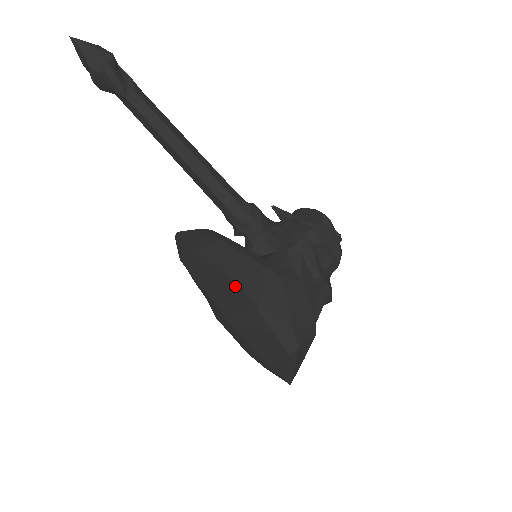
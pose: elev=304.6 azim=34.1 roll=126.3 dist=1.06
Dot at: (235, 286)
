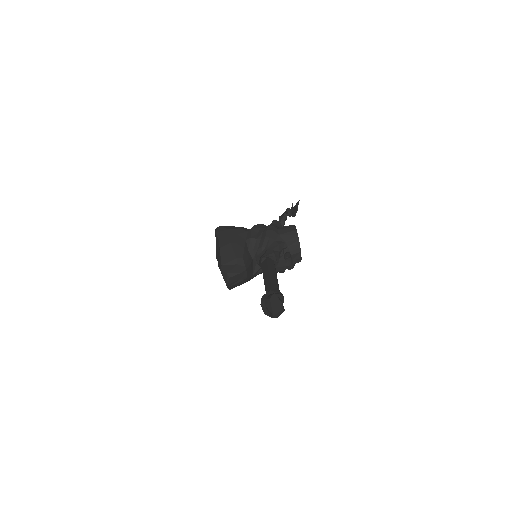
Dot at: occluded
